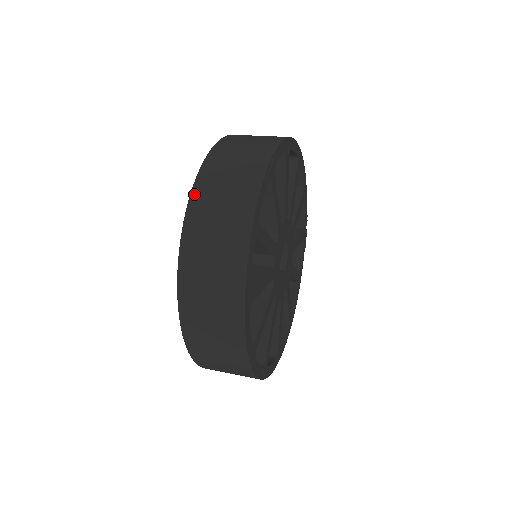
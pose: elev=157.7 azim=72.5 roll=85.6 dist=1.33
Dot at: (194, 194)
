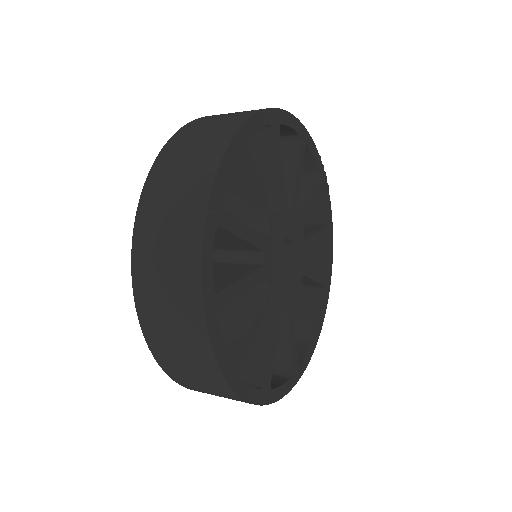
Dot at: (135, 271)
